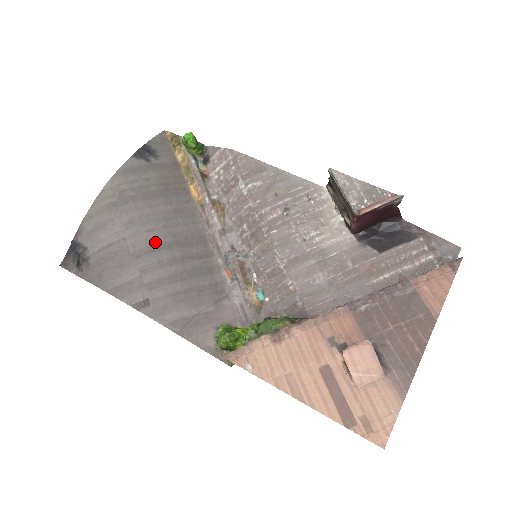
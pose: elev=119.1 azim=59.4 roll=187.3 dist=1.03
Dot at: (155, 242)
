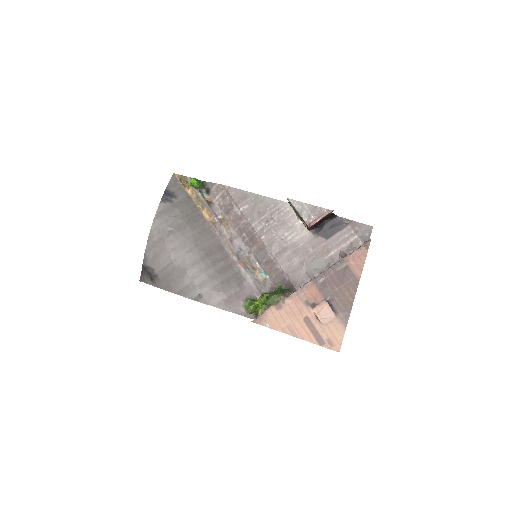
Dot at: (194, 258)
